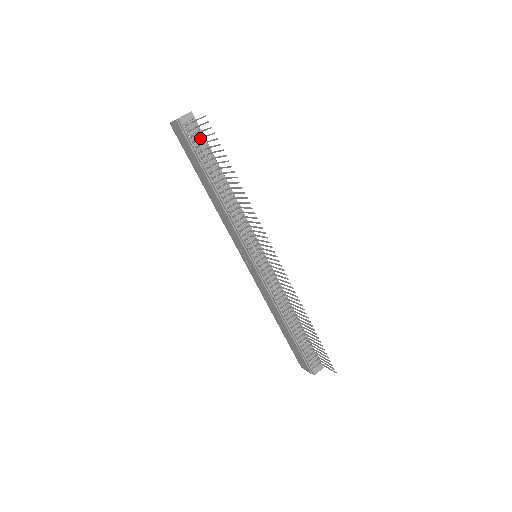
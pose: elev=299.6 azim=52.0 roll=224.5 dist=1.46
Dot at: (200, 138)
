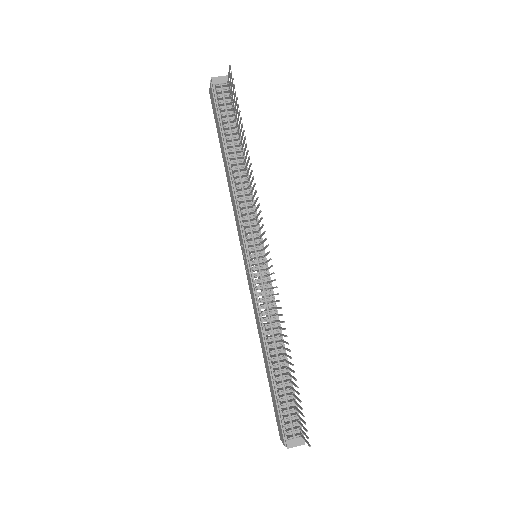
Dot at: occluded
